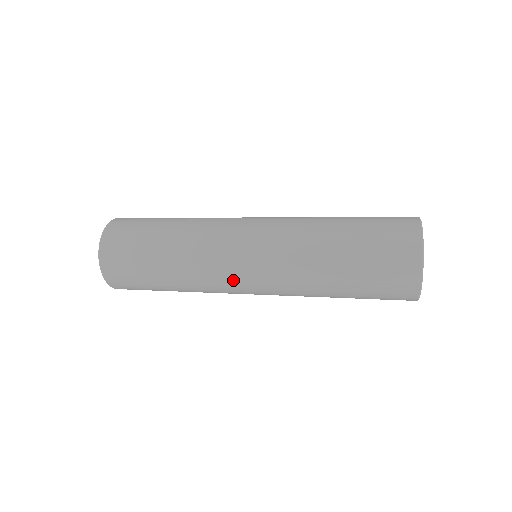
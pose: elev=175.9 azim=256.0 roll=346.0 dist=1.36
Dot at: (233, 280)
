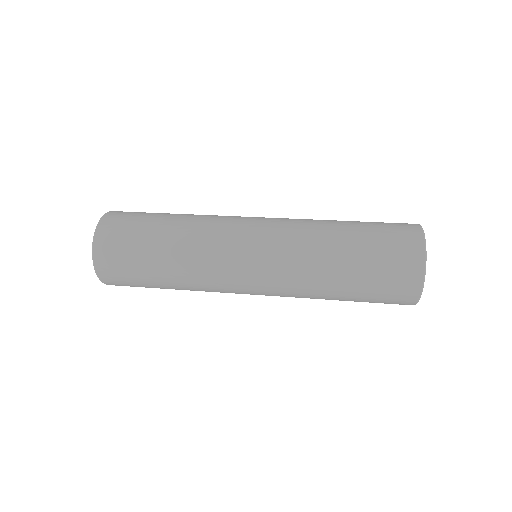
Dot at: occluded
